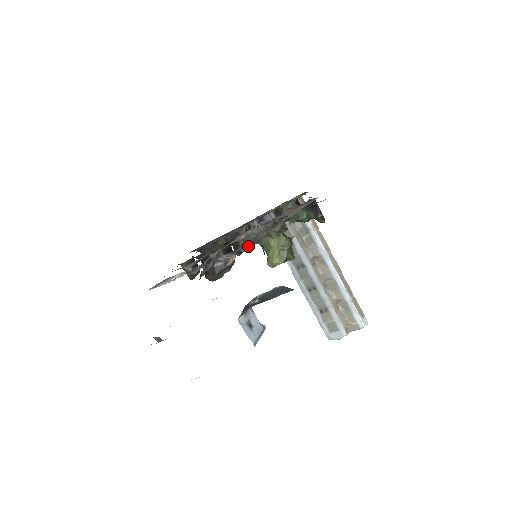
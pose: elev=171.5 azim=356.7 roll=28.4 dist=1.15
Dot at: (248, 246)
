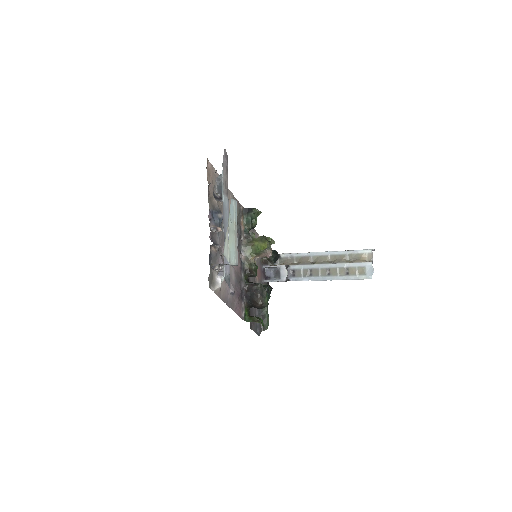
Dot at: (218, 217)
